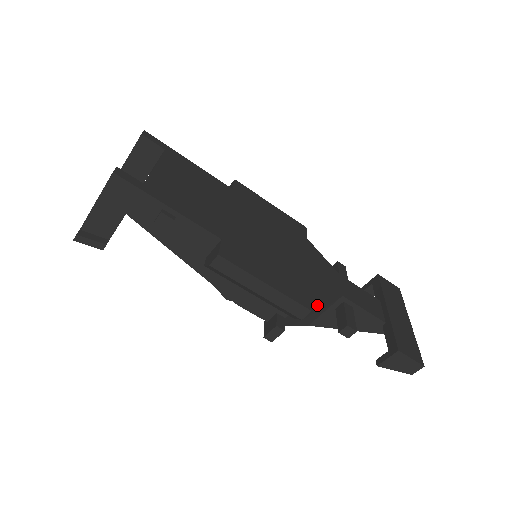
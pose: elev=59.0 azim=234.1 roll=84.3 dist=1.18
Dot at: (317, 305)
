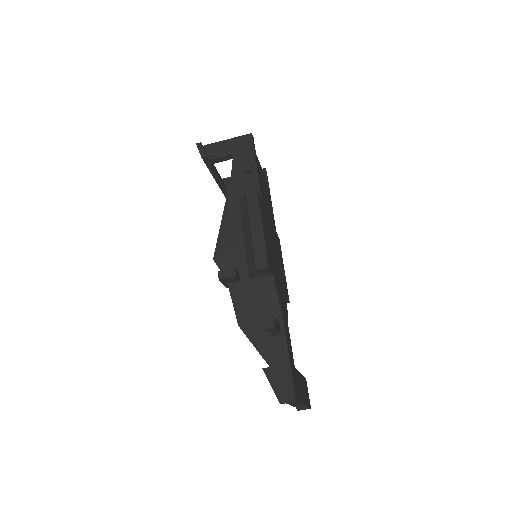
Dot at: (264, 301)
